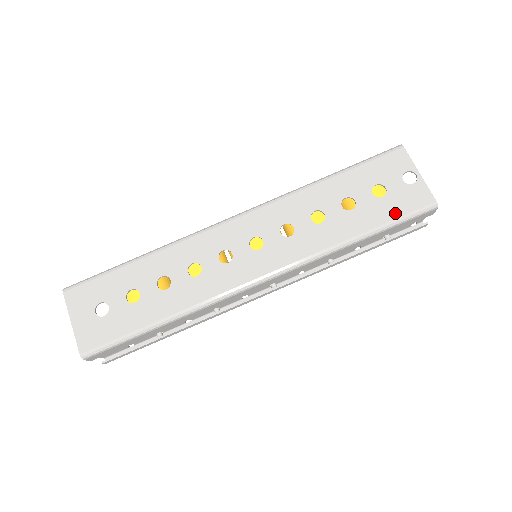
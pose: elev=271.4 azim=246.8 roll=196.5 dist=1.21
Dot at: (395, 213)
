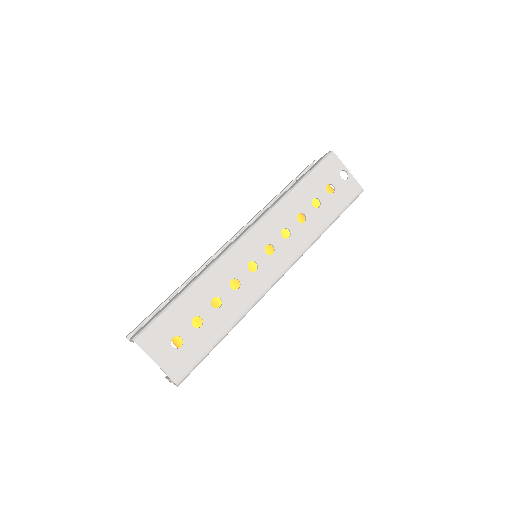
Dot at: (344, 202)
